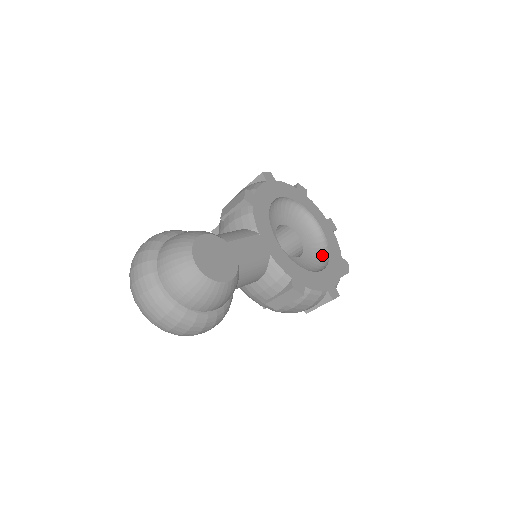
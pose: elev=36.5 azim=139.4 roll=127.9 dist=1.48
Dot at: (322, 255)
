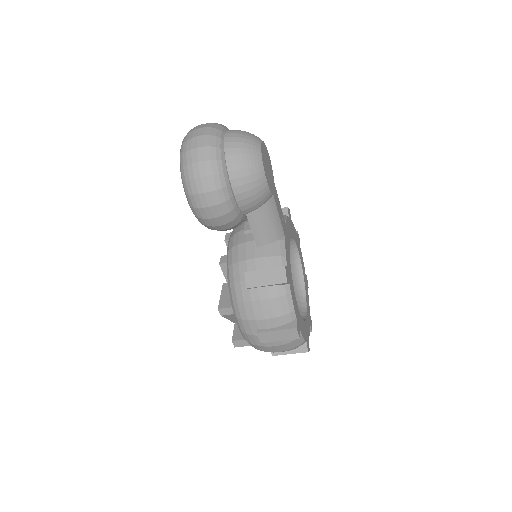
Dot at: occluded
